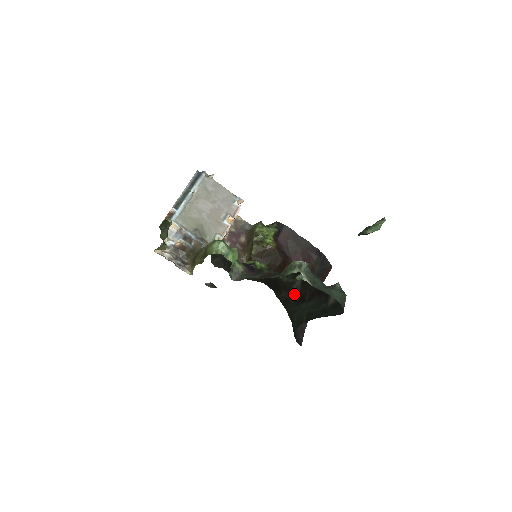
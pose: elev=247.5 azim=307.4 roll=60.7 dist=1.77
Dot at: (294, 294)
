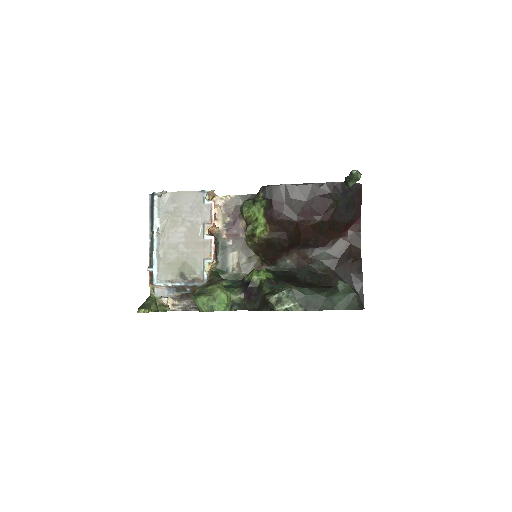
Dot at: occluded
